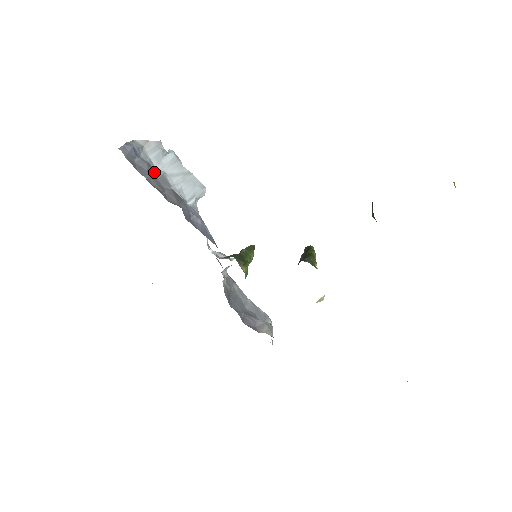
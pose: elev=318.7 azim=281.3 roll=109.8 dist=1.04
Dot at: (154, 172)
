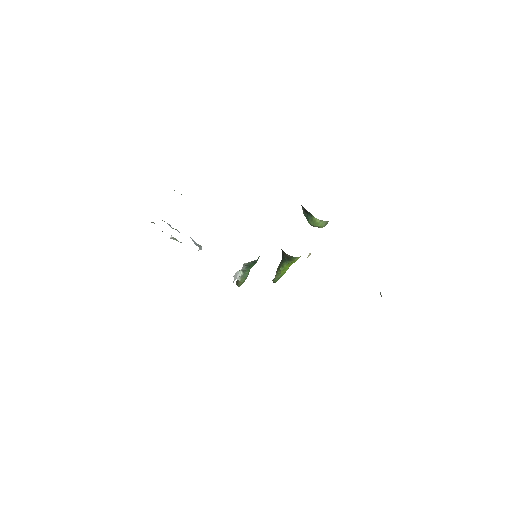
Dot at: occluded
